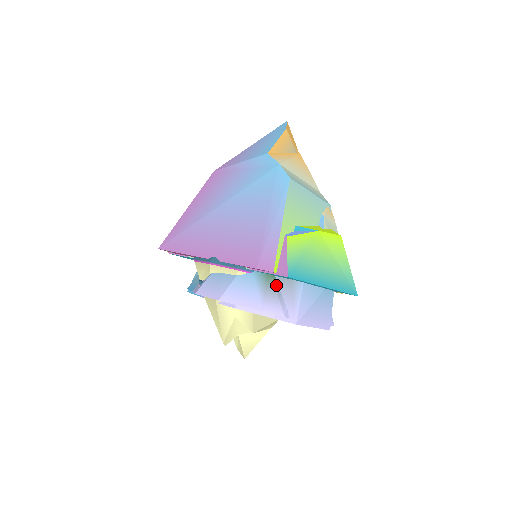
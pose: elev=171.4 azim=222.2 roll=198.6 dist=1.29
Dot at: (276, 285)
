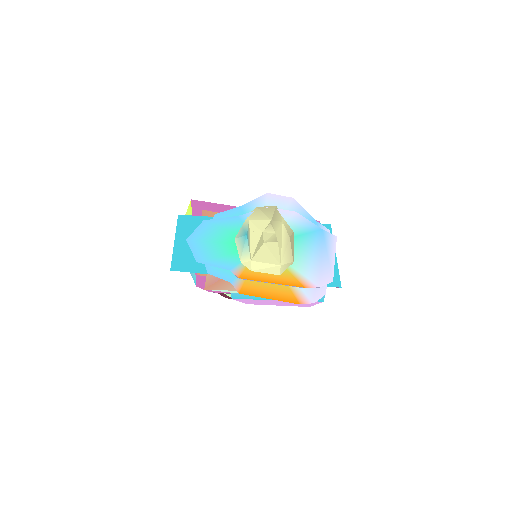
Dot at: occluded
